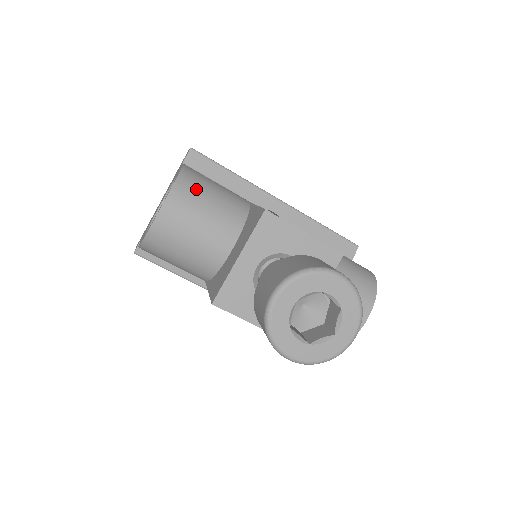
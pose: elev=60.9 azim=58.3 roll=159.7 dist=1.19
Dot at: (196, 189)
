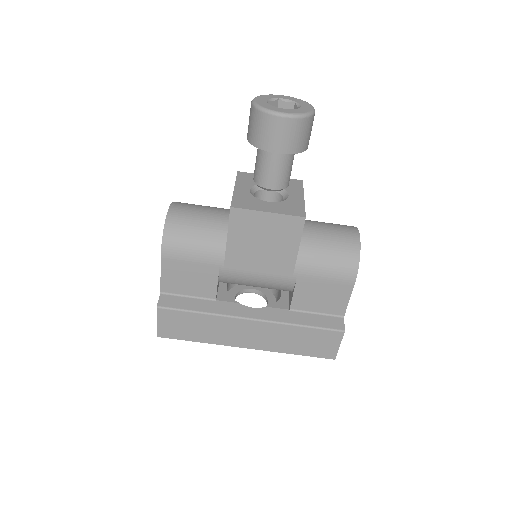
Dot at: occluded
